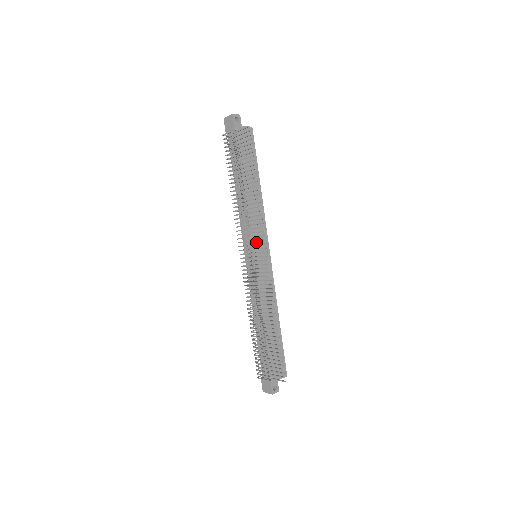
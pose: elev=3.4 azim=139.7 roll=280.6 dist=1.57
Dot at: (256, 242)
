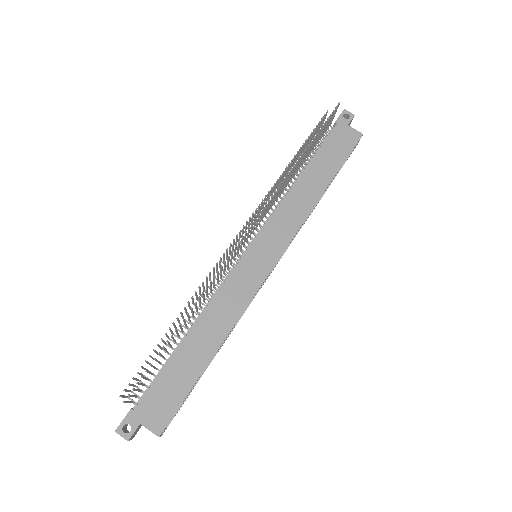
Dot at: (266, 237)
